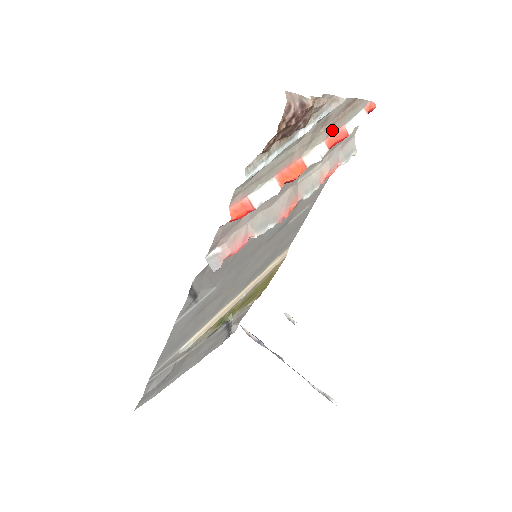
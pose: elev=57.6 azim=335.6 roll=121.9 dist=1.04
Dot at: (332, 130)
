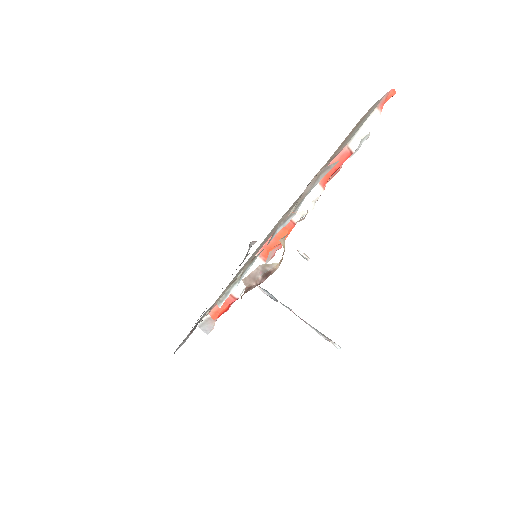
Dot at: (329, 163)
